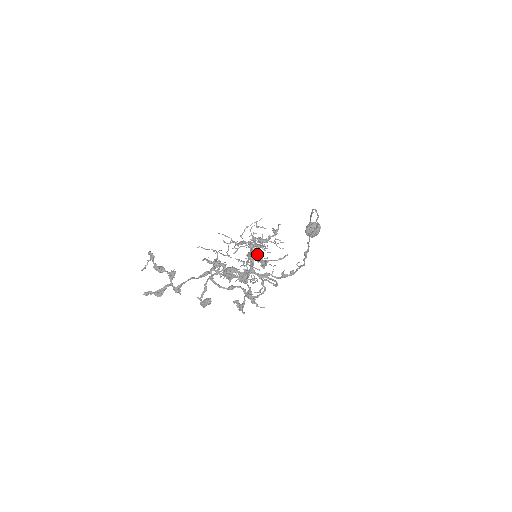
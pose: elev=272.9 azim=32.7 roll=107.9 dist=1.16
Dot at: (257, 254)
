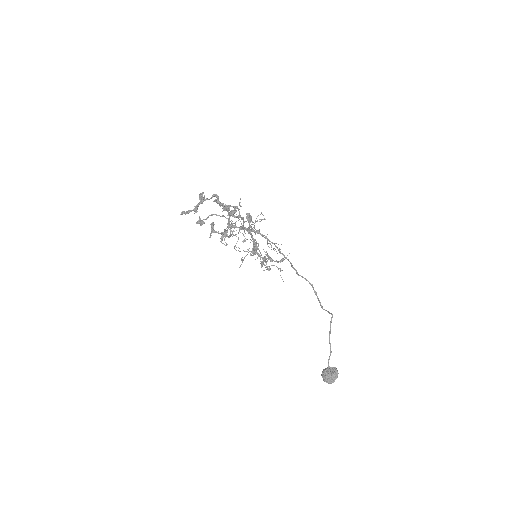
Dot at: occluded
